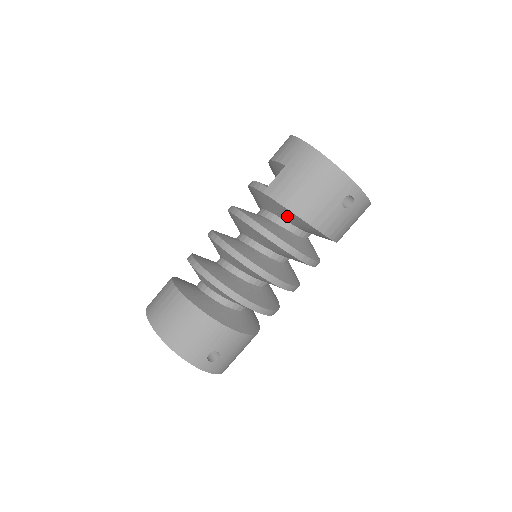
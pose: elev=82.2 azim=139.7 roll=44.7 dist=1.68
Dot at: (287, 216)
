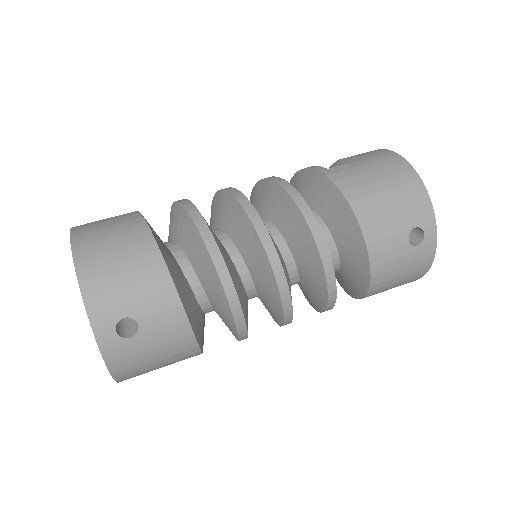
Dot at: (334, 212)
